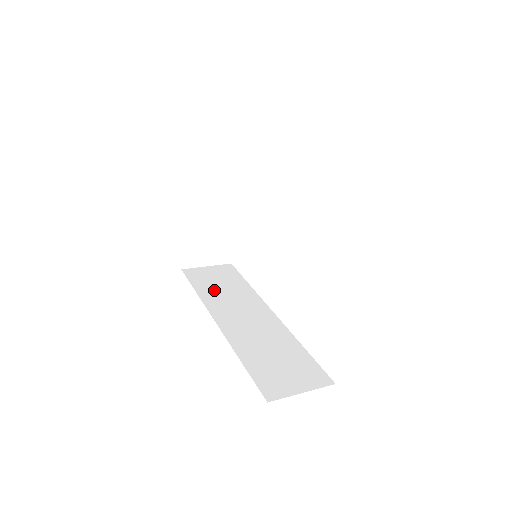
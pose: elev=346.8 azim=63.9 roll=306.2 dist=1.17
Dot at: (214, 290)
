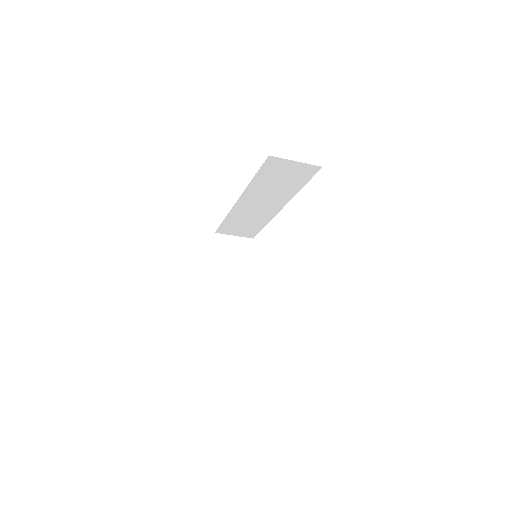
Dot at: occluded
